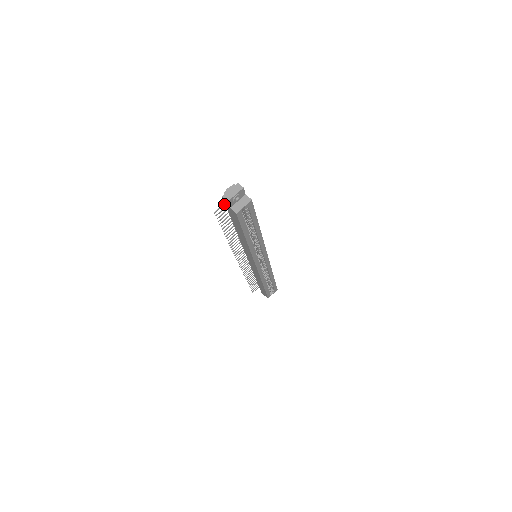
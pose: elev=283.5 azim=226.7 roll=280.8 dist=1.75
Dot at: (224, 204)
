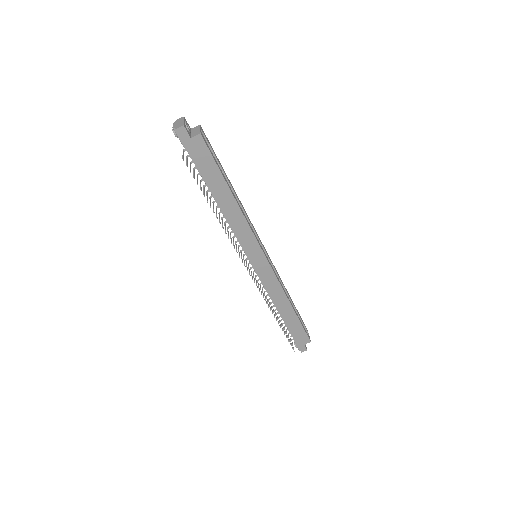
Dot at: (183, 153)
